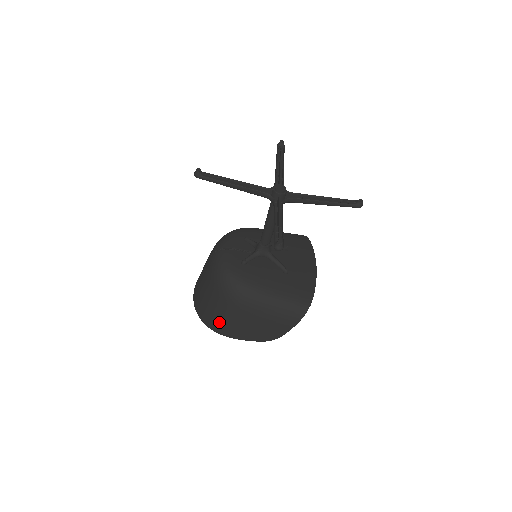
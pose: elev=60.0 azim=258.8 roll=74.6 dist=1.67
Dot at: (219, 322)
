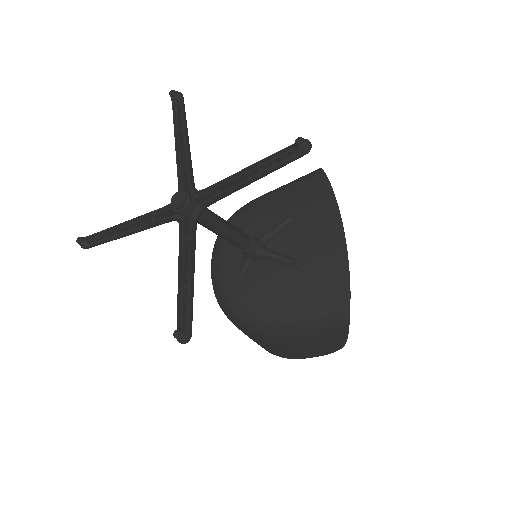
Dot at: (267, 349)
